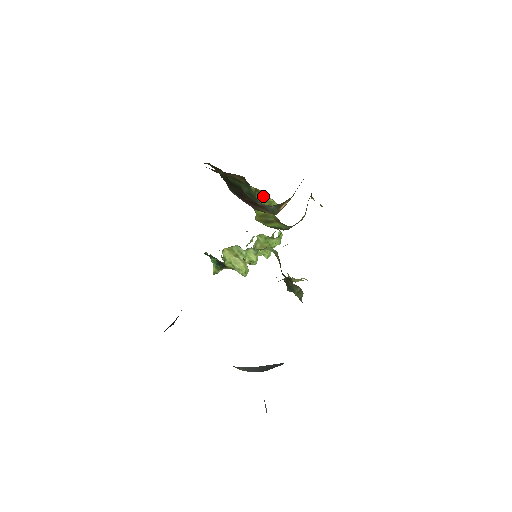
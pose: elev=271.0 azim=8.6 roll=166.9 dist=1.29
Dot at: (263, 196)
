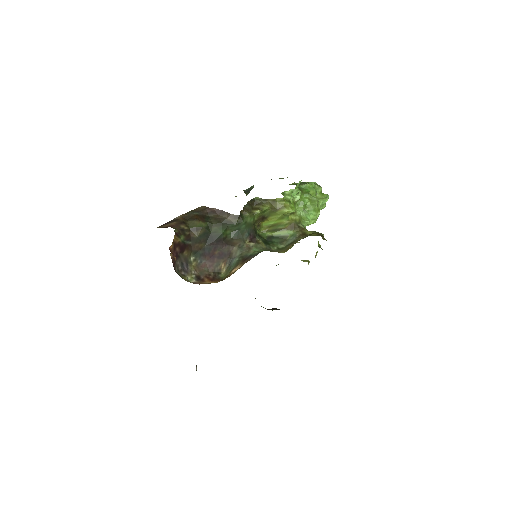
Dot at: (277, 208)
